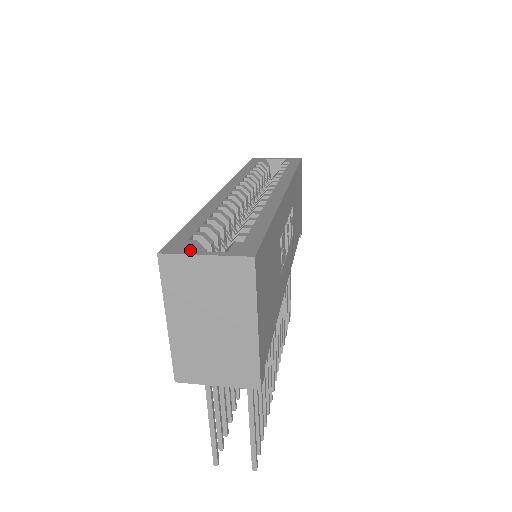
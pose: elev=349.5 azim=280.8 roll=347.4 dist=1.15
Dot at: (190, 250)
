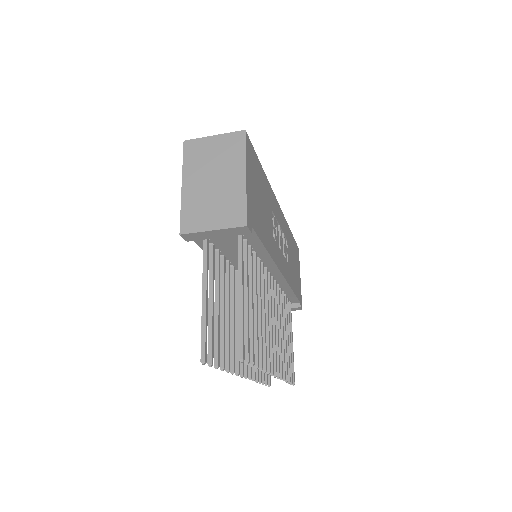
Dot at: occluded
